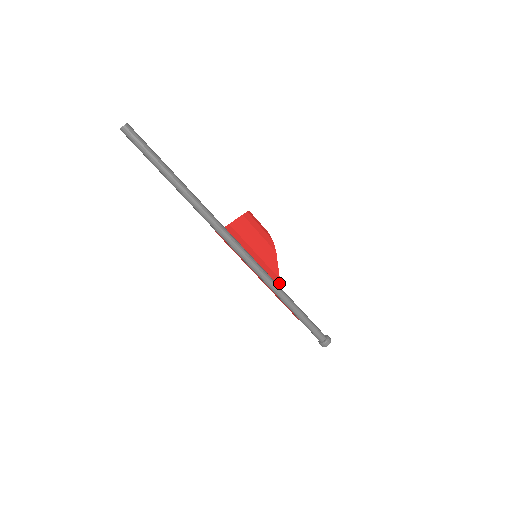
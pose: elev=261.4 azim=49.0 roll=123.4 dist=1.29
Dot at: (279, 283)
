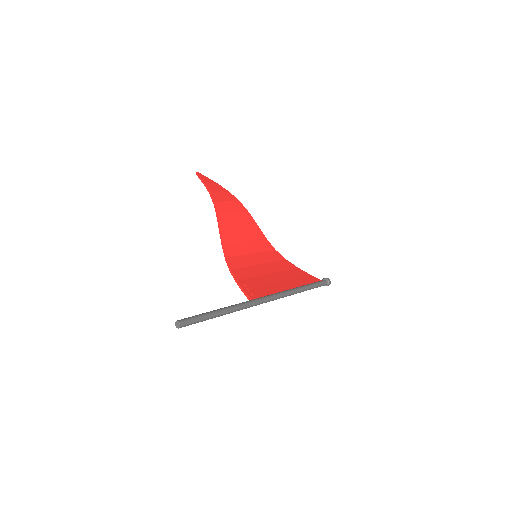
Dot at: (269, 244)
